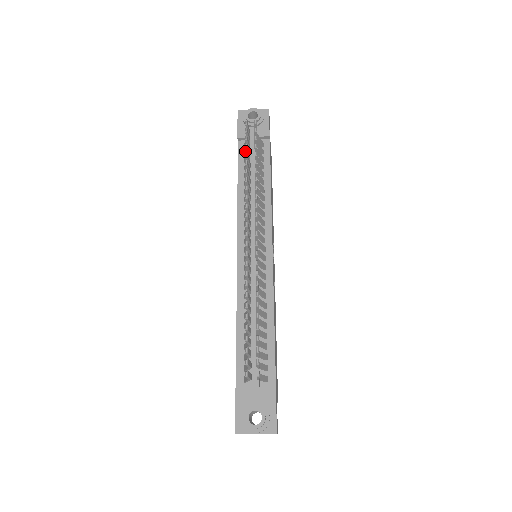
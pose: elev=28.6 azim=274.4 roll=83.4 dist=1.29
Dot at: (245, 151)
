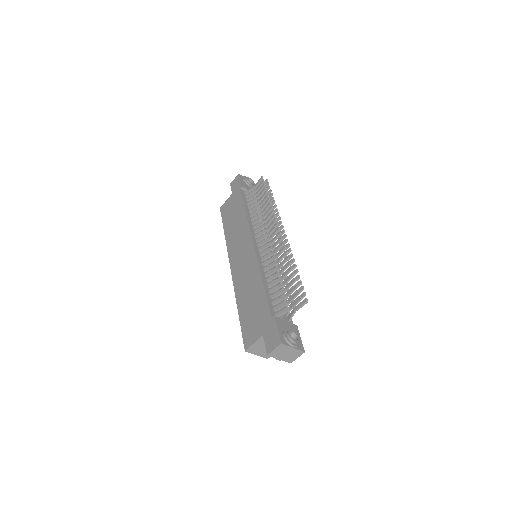
Dot at: (249, 195)
